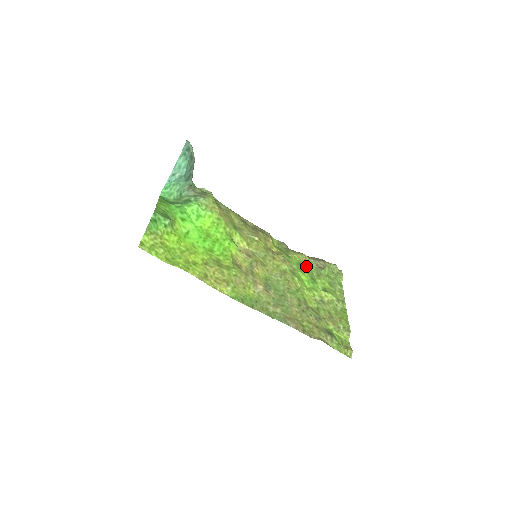
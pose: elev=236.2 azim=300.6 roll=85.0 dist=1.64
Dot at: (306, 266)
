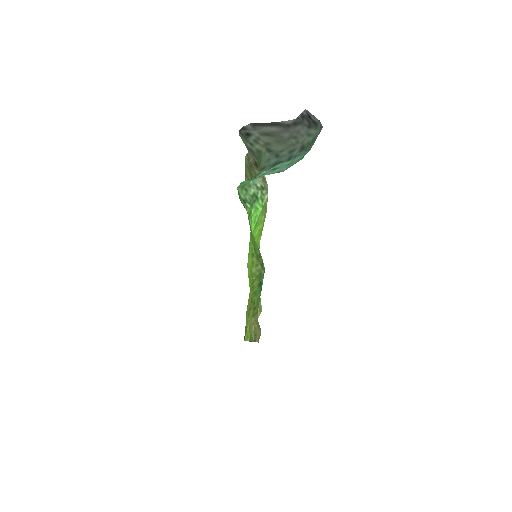
Dot at: occluded
